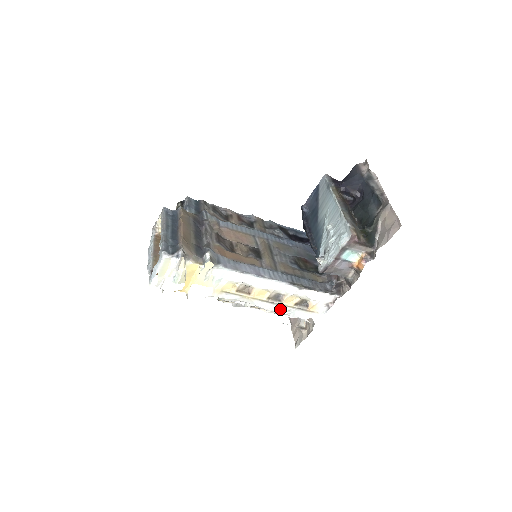
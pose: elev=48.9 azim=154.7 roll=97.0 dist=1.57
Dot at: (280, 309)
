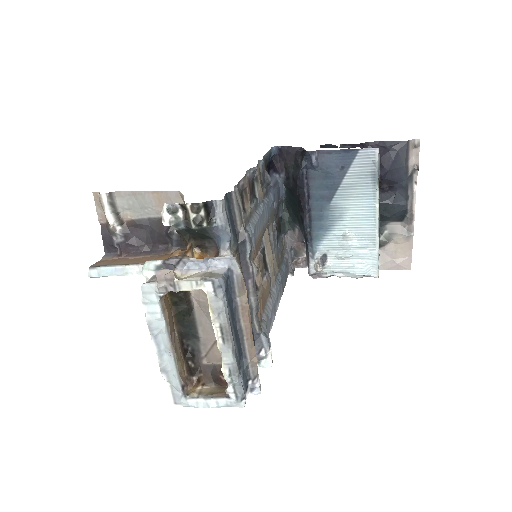
Dot at: occluded
